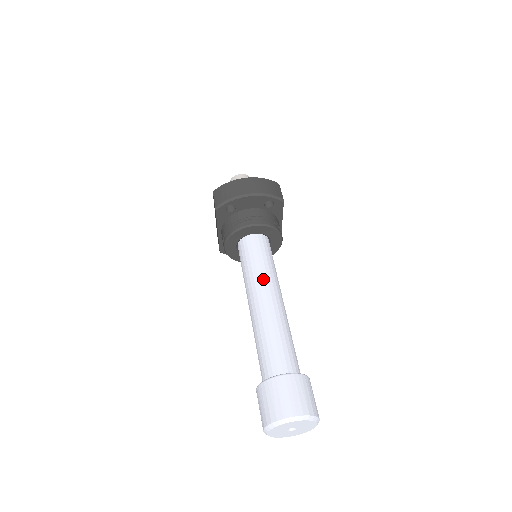
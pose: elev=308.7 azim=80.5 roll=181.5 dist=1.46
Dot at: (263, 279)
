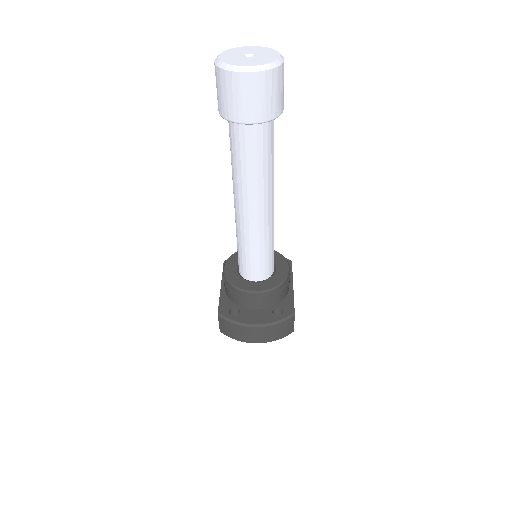
Dot at: occluded
